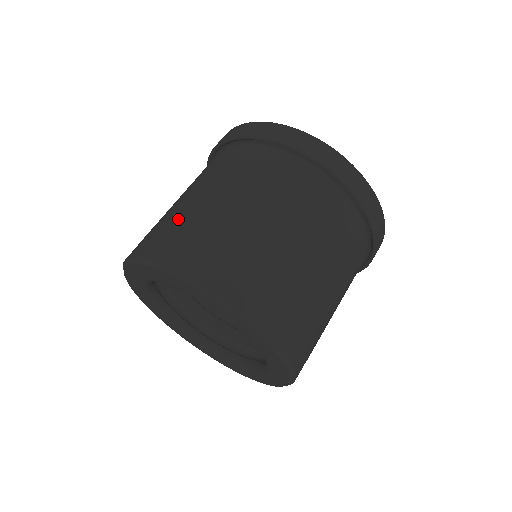
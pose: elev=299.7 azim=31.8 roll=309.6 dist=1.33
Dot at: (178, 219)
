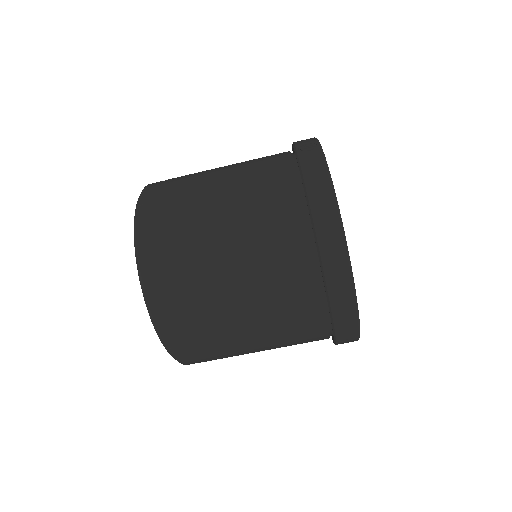
Dot at: (185, 203)
